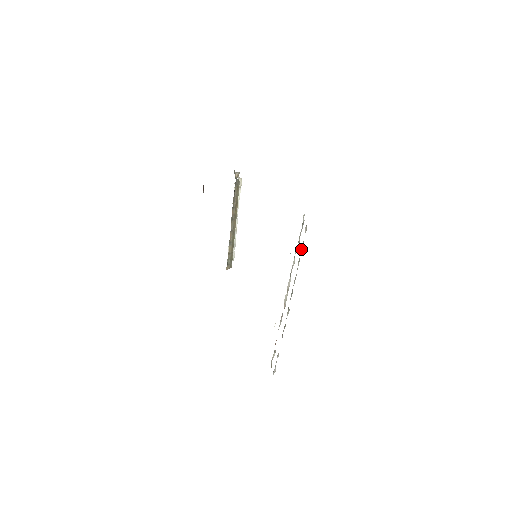
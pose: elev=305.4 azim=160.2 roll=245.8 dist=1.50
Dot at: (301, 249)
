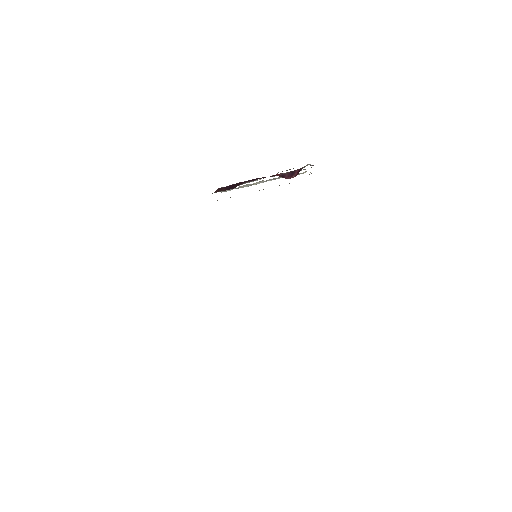
Dot at: occluded
